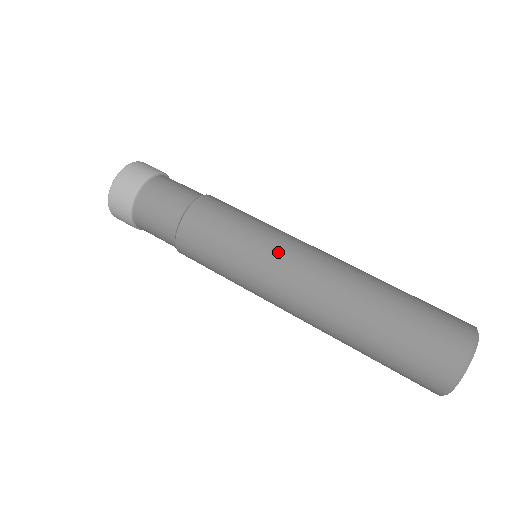
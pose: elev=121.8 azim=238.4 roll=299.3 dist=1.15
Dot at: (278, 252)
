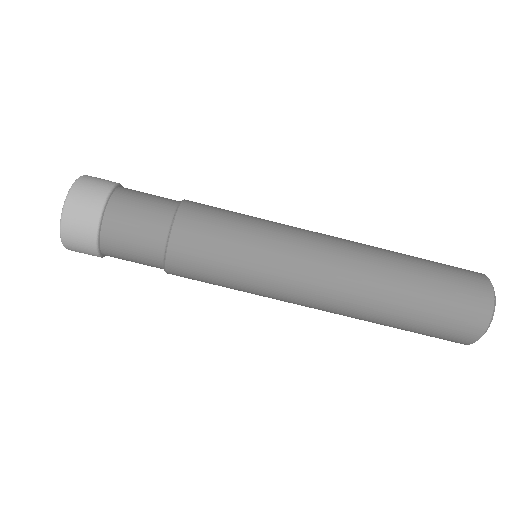
Dot at: (287, 271)
